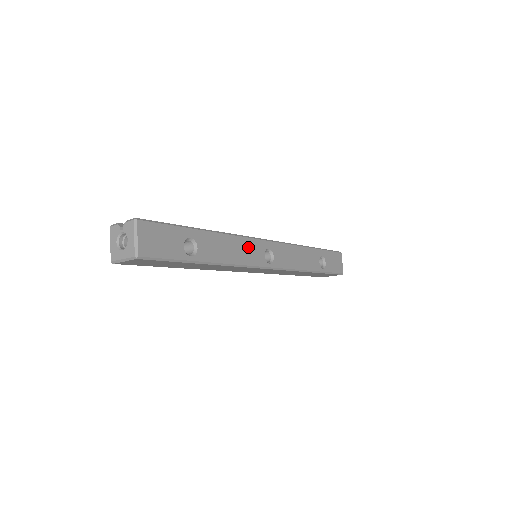
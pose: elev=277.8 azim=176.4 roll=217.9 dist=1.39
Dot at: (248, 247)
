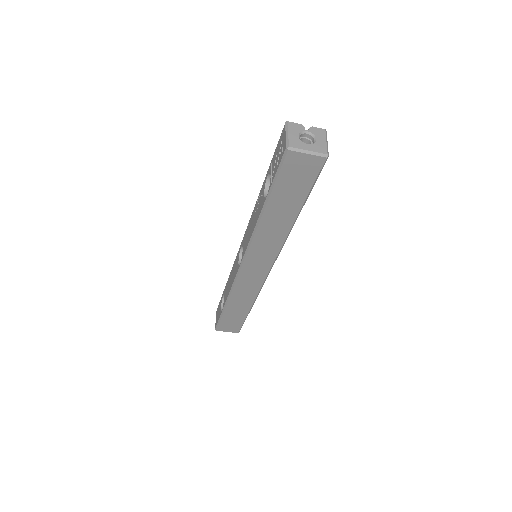
Dot at: occluded
